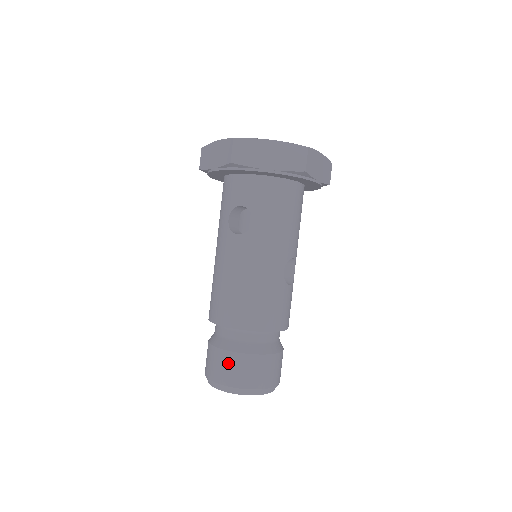
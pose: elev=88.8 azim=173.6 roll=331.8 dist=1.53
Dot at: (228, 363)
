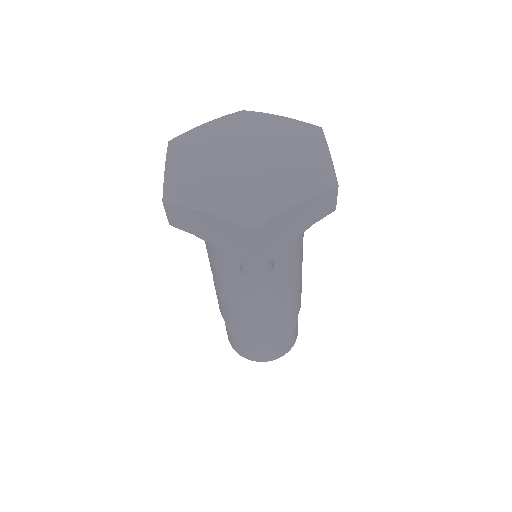
Dot at: (268, 351)
